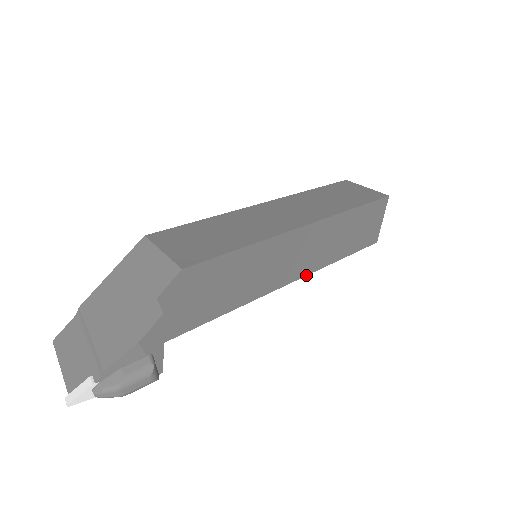
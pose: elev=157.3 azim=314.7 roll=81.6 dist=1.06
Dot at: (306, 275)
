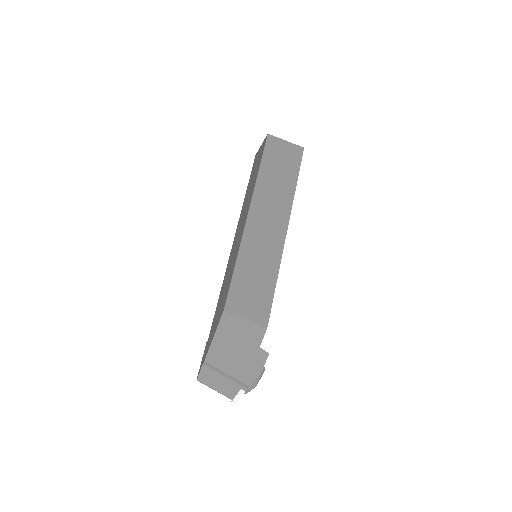
Dot at: occluded
